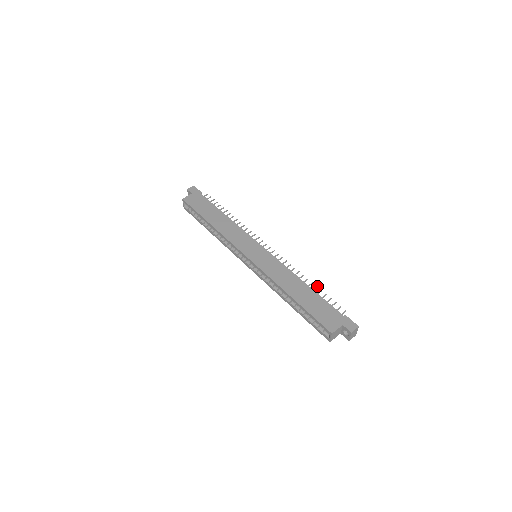
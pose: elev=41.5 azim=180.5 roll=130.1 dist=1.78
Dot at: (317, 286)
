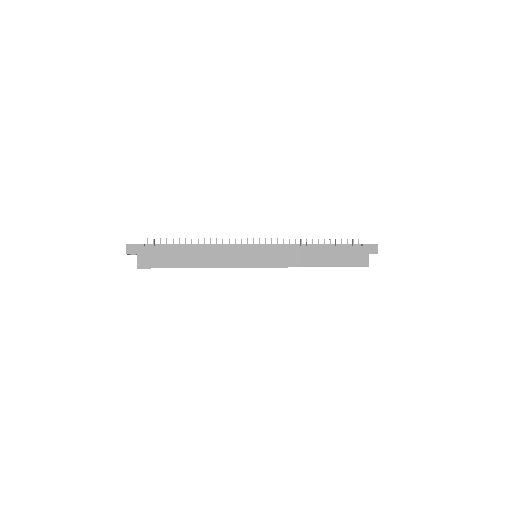
Dot at: (324, 239)
